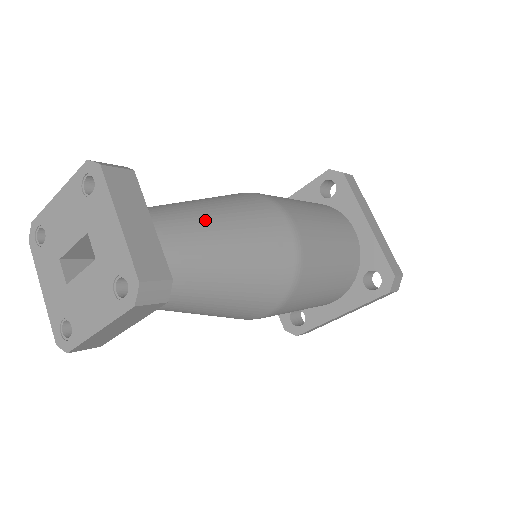
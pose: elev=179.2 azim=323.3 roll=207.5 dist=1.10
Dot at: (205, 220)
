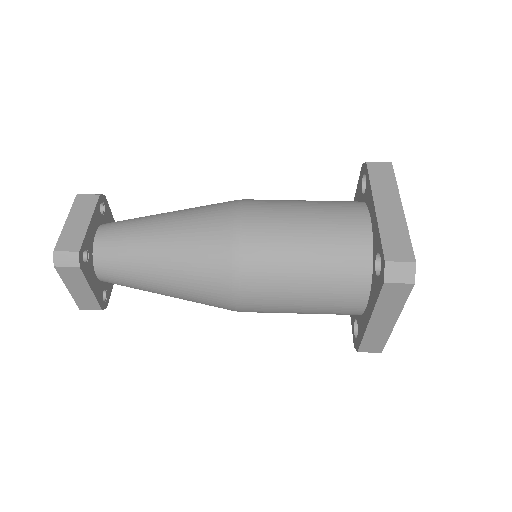
Dot at: (149, 280)
